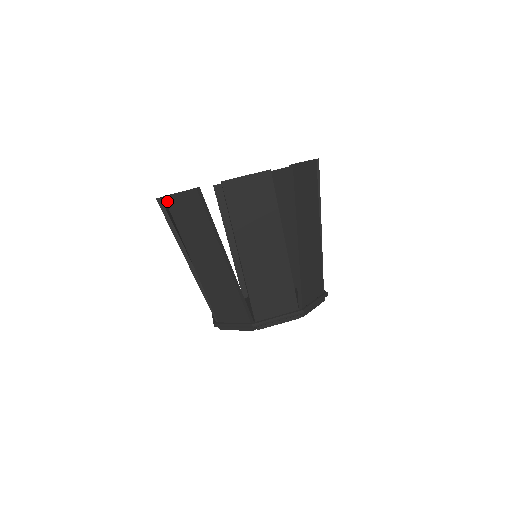
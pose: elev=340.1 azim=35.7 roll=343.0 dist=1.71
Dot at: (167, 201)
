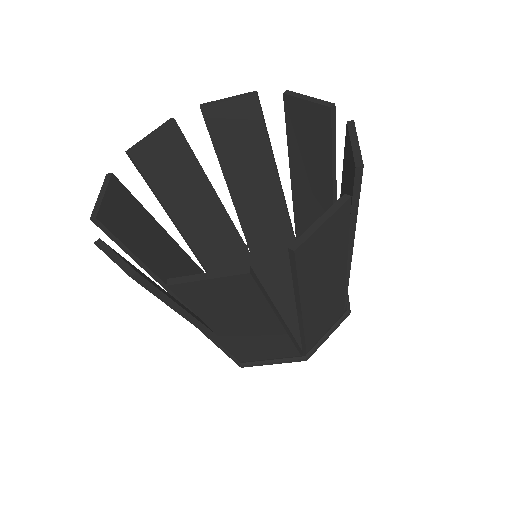
Dot at: occluded
